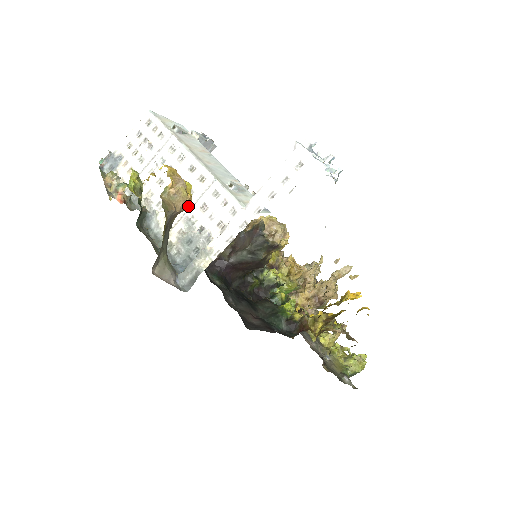
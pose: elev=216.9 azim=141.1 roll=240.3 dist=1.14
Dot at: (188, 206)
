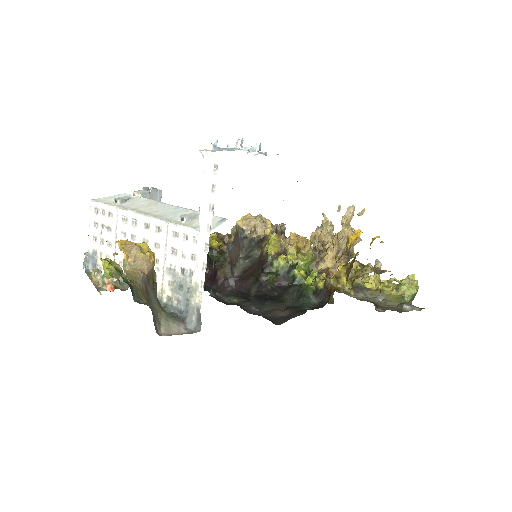
Dot at: (153, 262)
